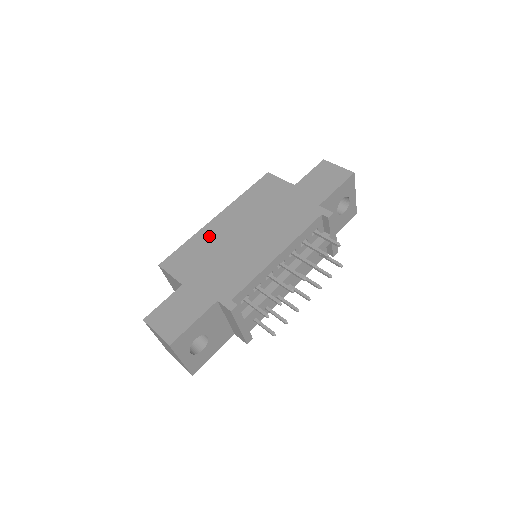
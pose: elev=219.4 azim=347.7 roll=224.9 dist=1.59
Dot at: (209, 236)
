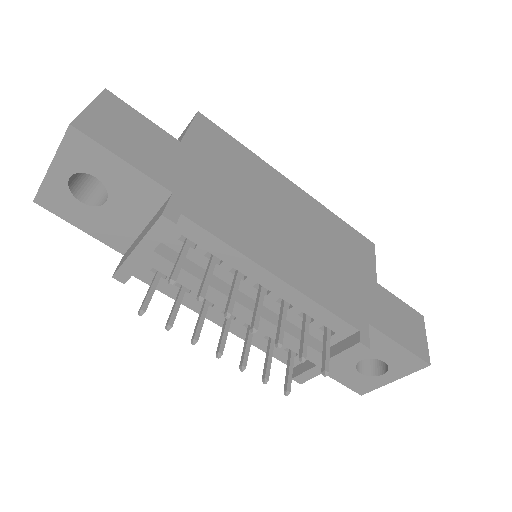
Dot at: (264, 175)
